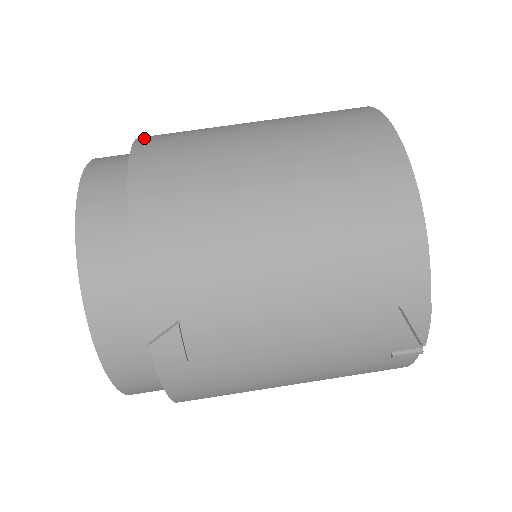
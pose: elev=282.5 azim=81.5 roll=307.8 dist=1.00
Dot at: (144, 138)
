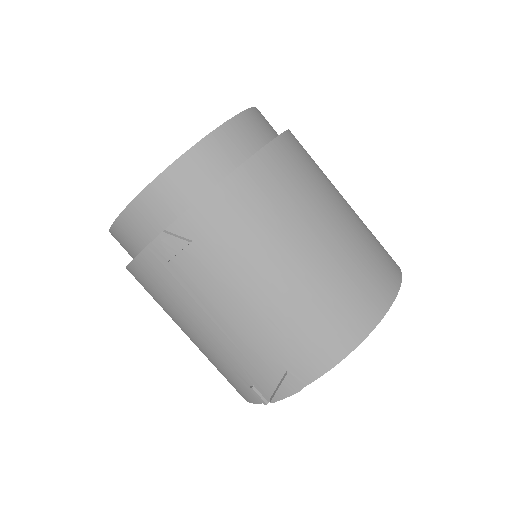
Dot at: (291, 135)
